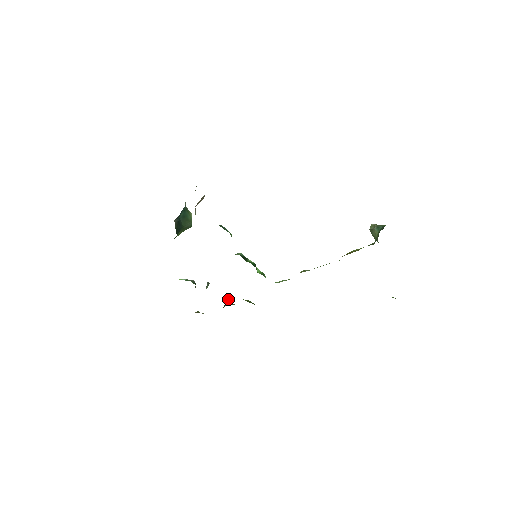
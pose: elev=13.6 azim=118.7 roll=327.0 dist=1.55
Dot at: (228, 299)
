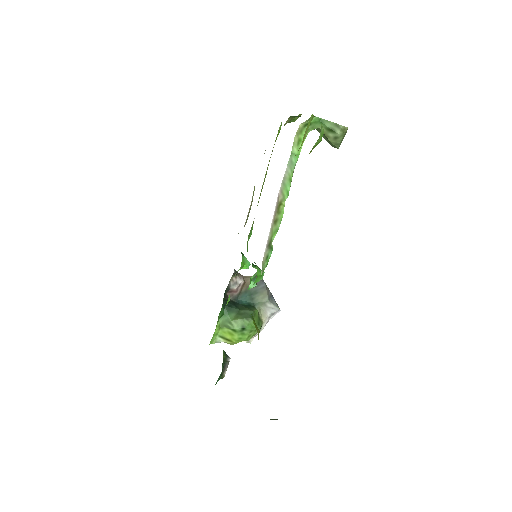
Dot at: occluded
